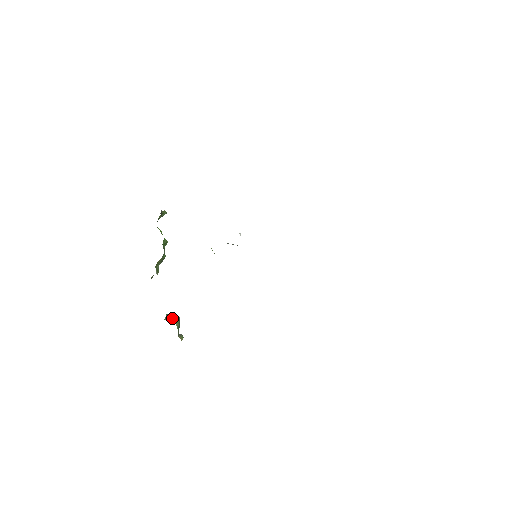
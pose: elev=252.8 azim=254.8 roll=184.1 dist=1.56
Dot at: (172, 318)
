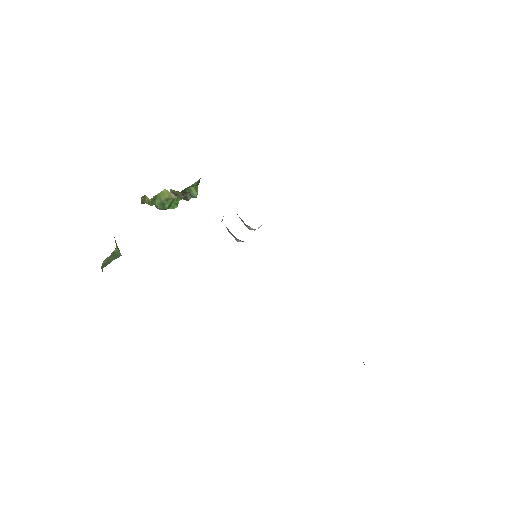
Dot at: occluded
